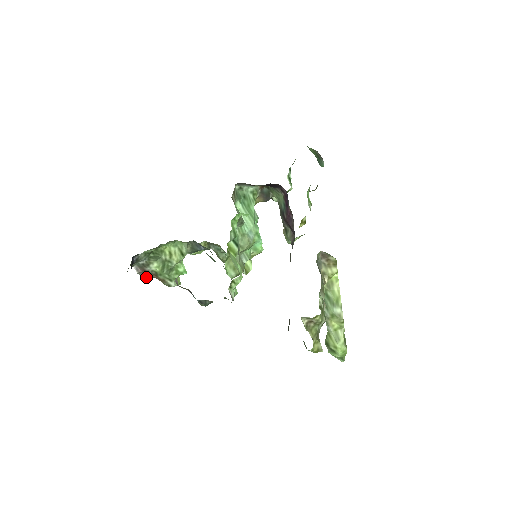
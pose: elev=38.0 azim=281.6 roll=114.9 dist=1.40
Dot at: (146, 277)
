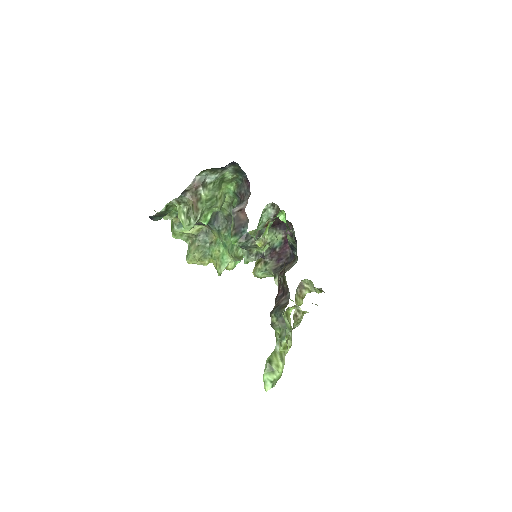
Dot at: (181, 197)
